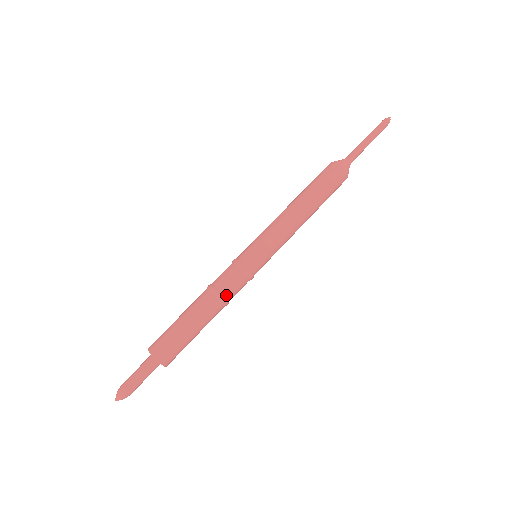
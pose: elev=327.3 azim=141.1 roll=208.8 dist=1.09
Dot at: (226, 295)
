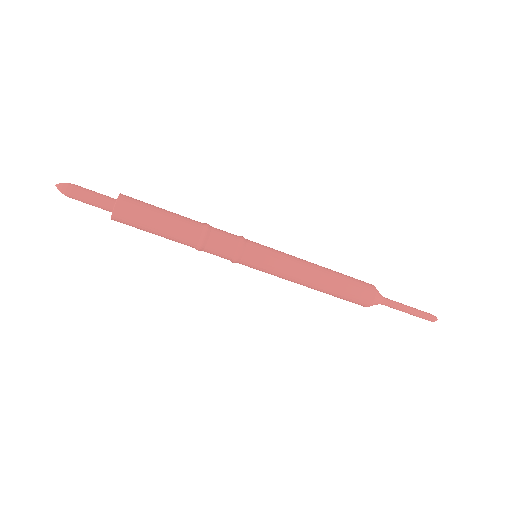
Dot at: (211, 233)
